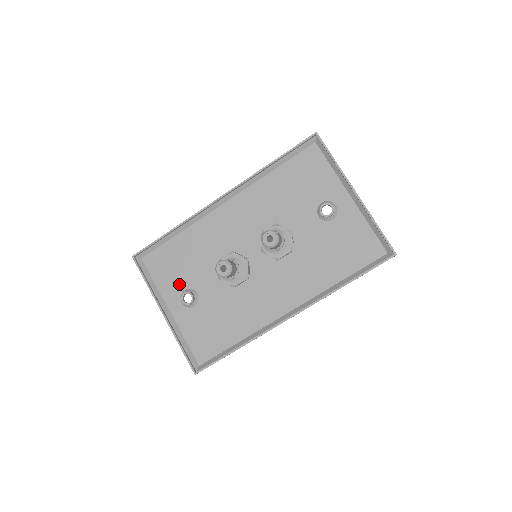
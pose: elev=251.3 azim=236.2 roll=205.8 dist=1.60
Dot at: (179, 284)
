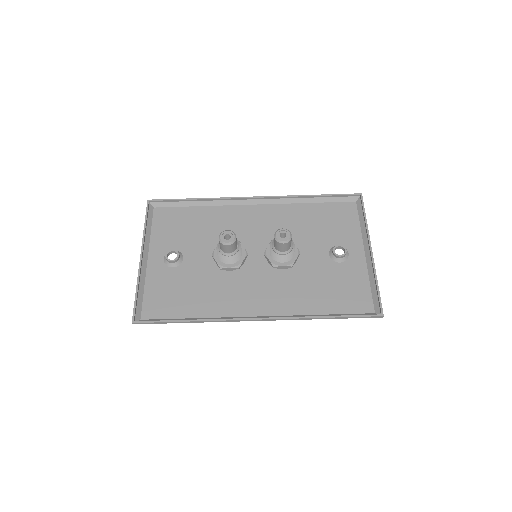
Dot at: (172, 243)
